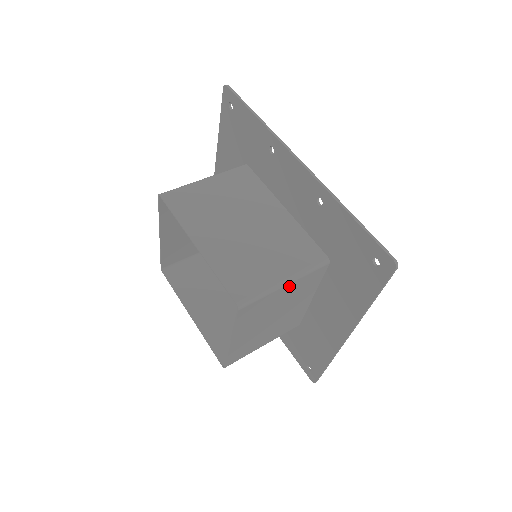
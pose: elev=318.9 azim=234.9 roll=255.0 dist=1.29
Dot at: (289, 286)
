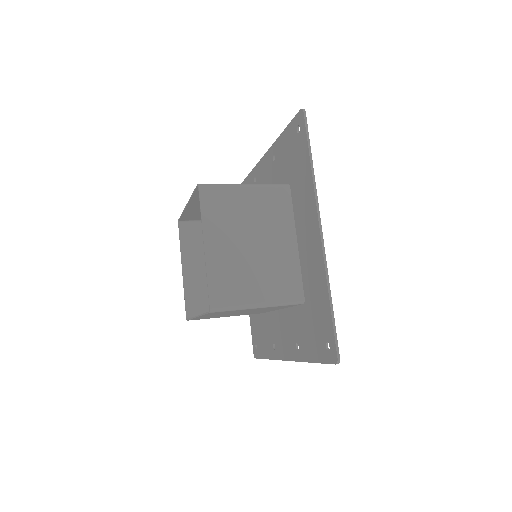
Dot at: (250, 192)
